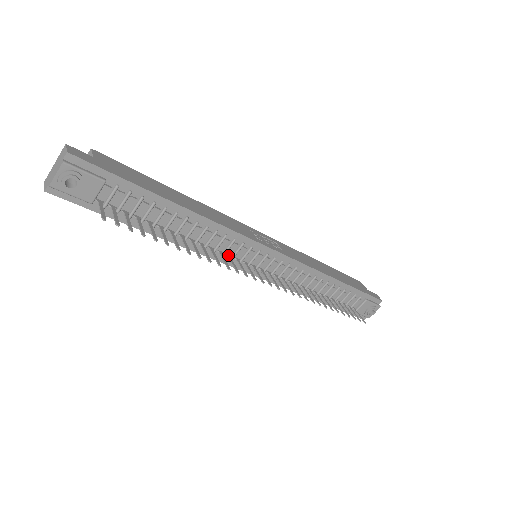
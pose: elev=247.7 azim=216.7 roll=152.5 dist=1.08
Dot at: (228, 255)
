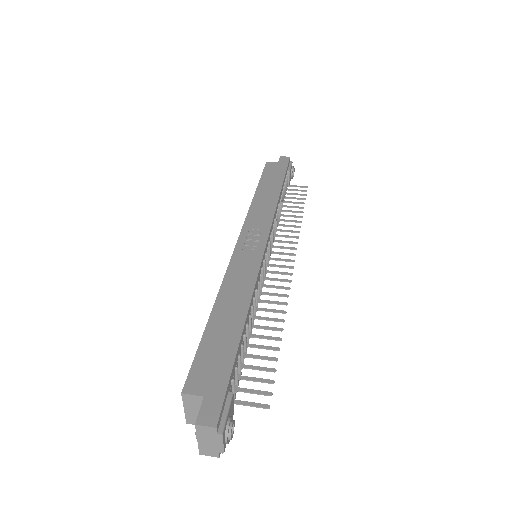
Dot at: (262, 286)
